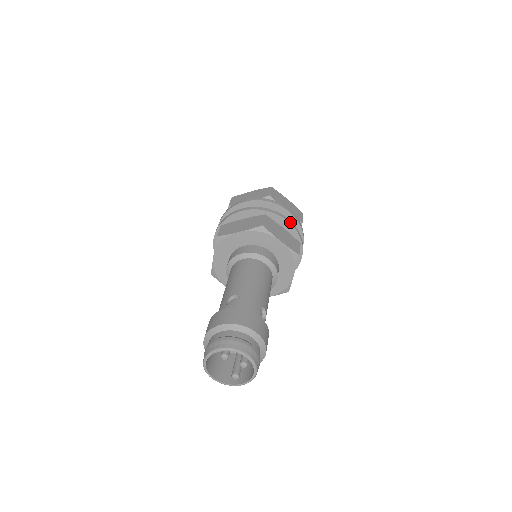
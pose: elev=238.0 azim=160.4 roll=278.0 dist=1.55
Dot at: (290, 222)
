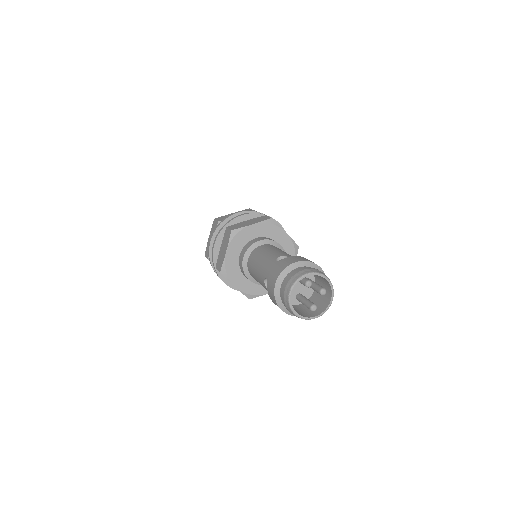
Dot at: (281, 226)
